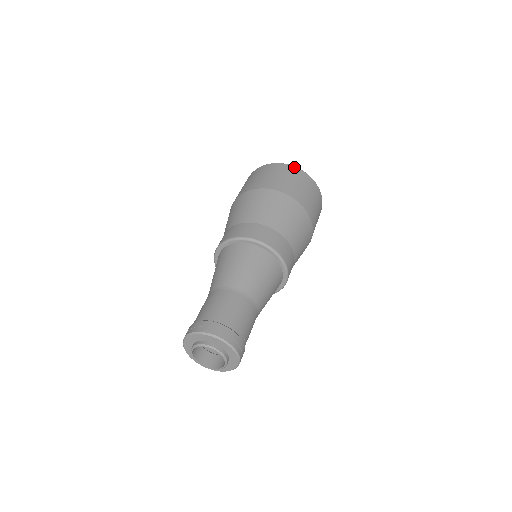
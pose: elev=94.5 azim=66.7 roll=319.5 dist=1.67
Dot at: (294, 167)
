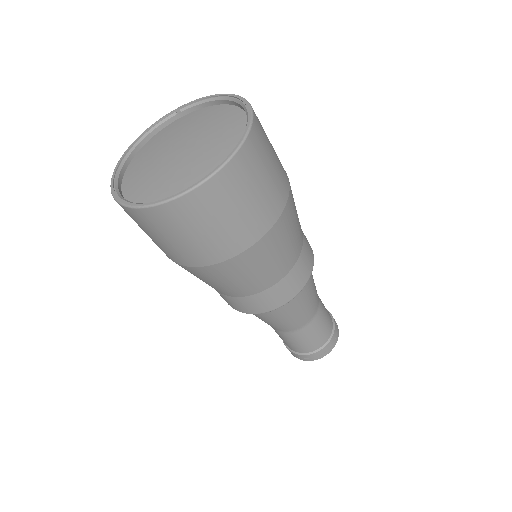
Dot at: (180, 201)
